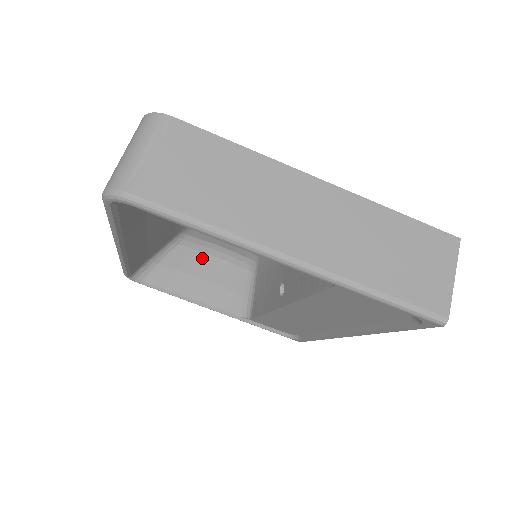
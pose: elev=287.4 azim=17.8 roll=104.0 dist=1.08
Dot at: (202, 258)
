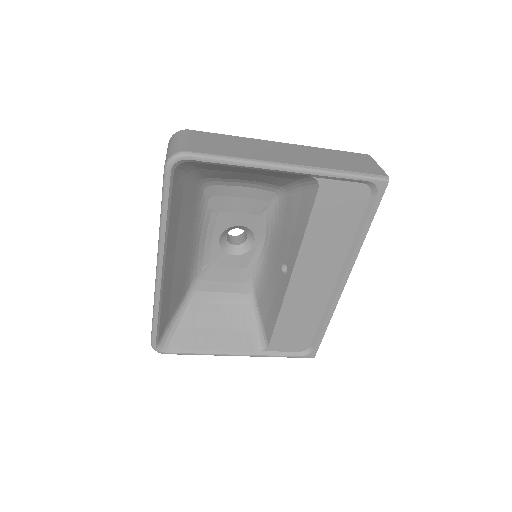
Dot at: (211, 309)
